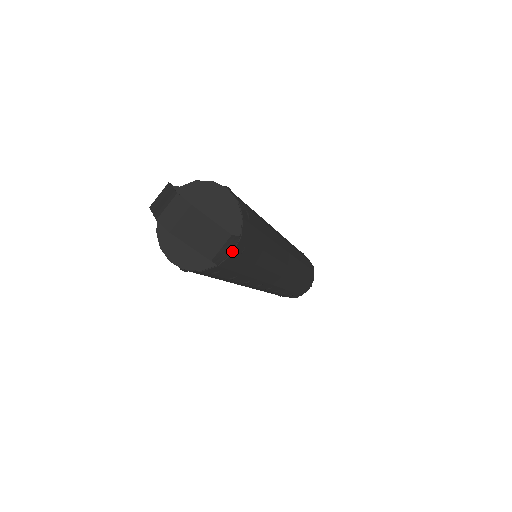
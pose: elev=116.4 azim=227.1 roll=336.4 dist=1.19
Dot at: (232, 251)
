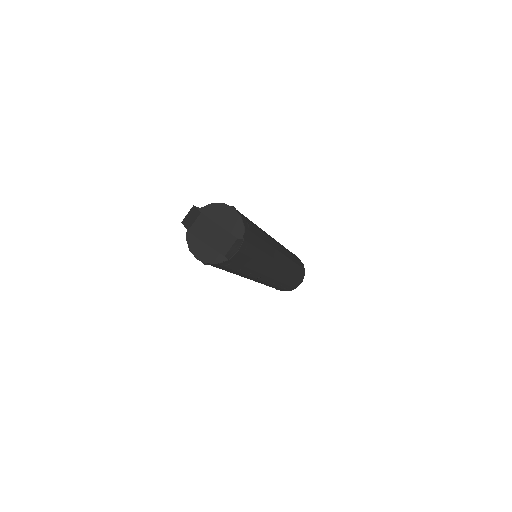
Dot at: (238, 249)
